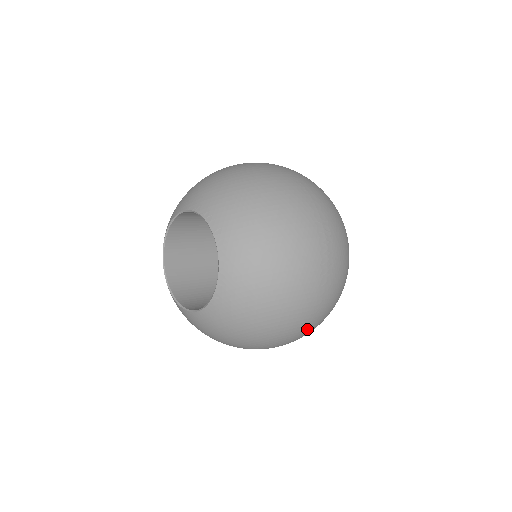
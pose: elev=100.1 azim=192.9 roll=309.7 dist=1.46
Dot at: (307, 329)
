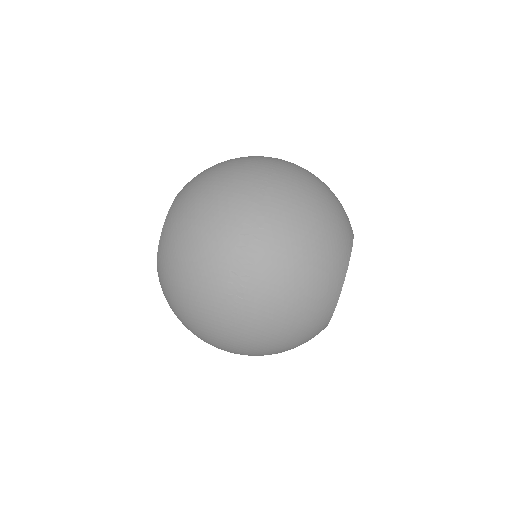
Dot at: (230, 341)
